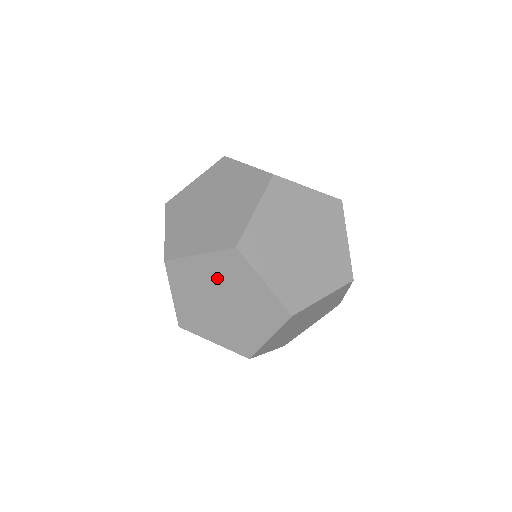
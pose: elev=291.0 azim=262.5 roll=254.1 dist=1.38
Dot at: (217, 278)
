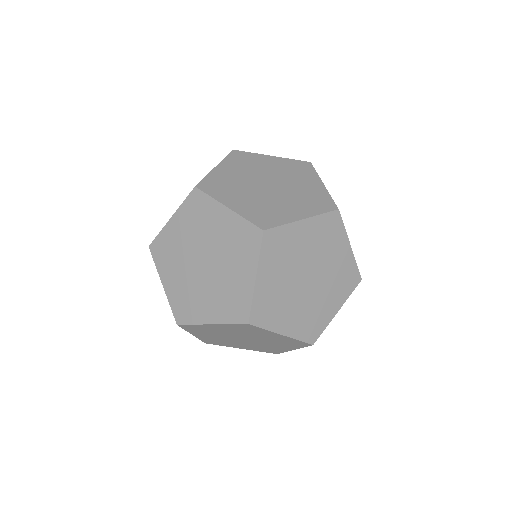
Dot at: (234, 332)
